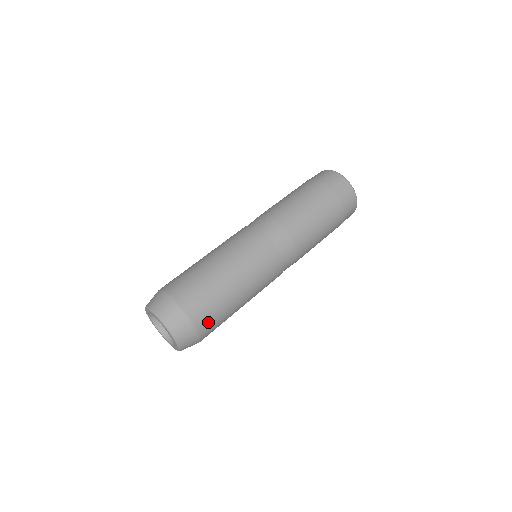
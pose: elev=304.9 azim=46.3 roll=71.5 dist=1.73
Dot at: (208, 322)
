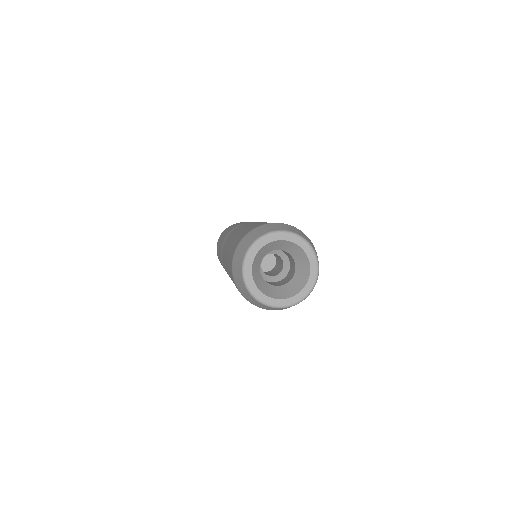
Dot at: occluded
